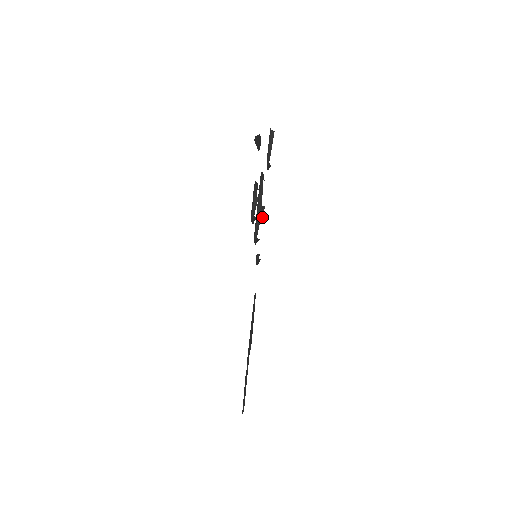
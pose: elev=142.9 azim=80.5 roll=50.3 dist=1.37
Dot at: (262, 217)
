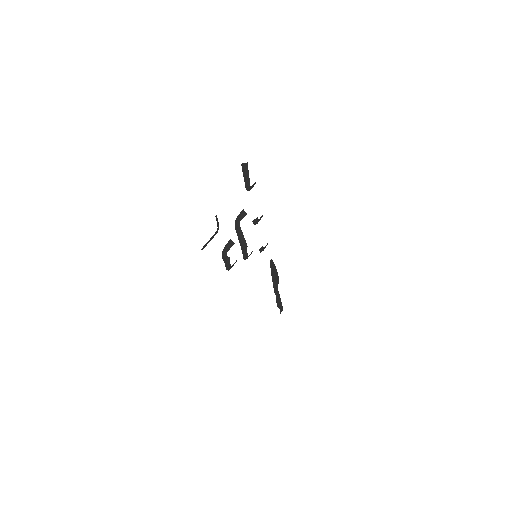
Dot at: (259, 219)
